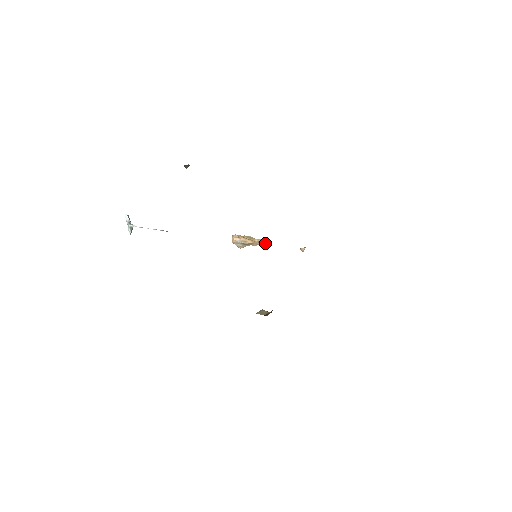
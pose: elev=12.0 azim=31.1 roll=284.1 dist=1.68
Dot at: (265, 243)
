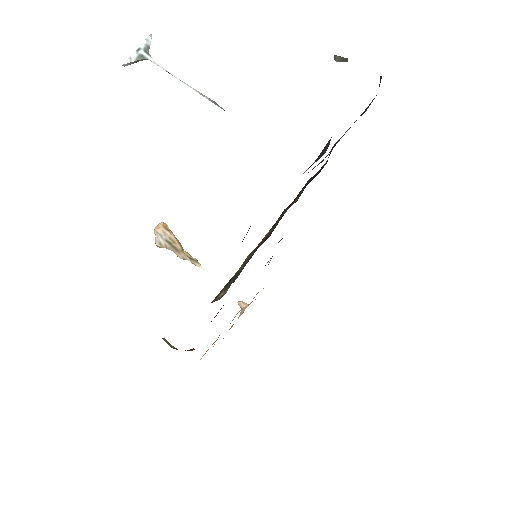
Dot at: (196, 263)
